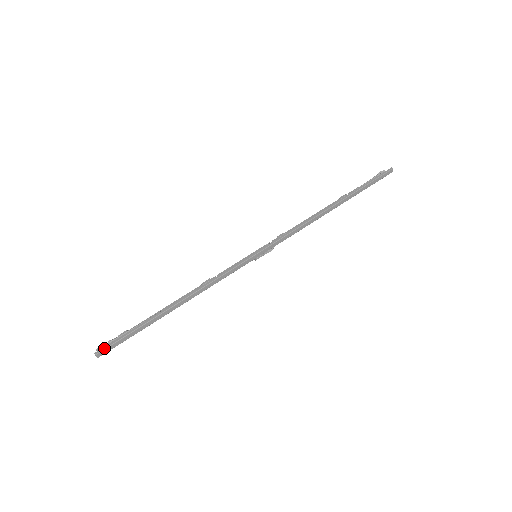
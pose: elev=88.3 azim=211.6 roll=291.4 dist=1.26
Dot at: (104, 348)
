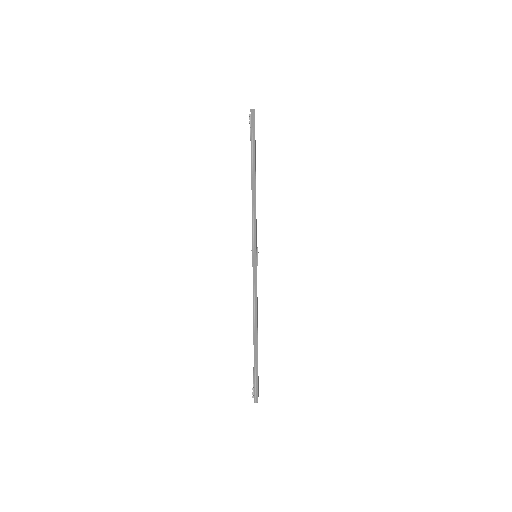
Dot at: (255, 396)
